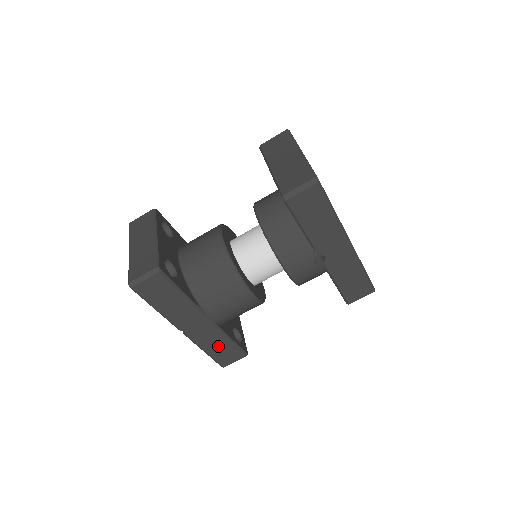
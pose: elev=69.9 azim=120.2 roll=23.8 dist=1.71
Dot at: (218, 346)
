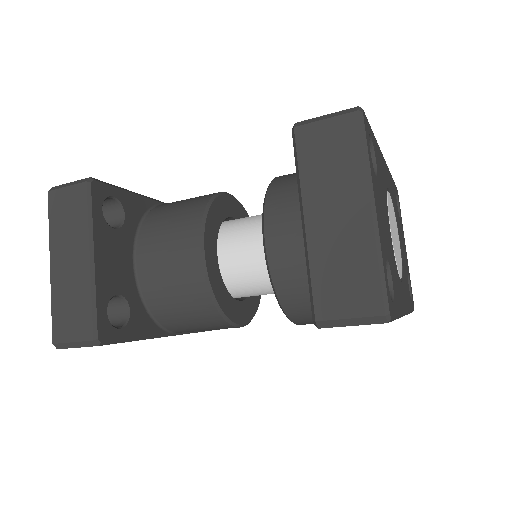
Dot at: occluded
